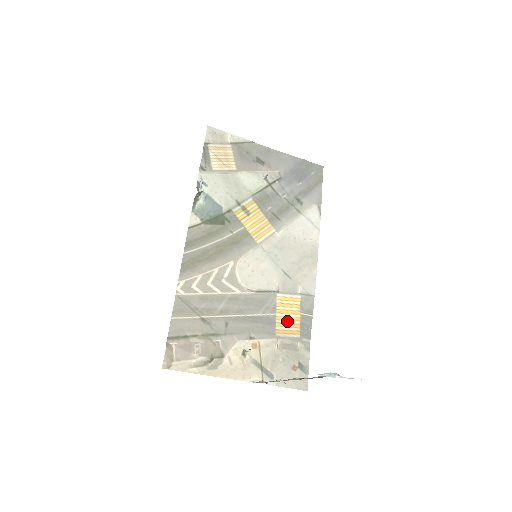
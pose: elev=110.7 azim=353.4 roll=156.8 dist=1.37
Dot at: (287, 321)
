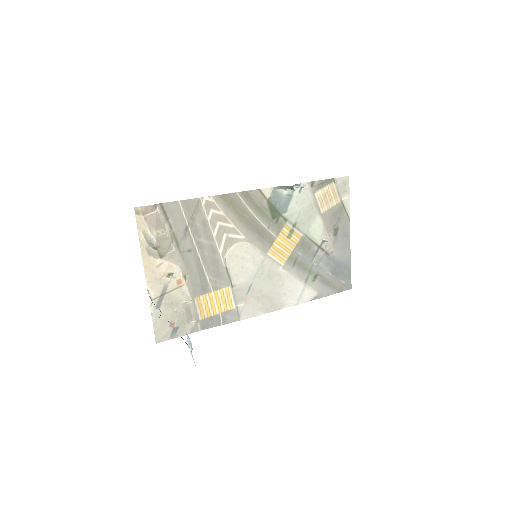
Dot at: (210, 304)
